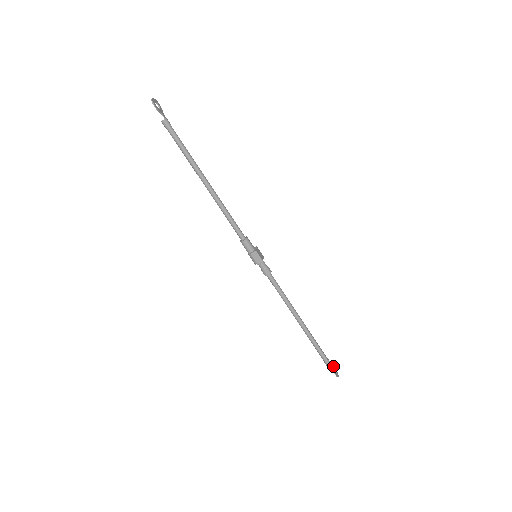
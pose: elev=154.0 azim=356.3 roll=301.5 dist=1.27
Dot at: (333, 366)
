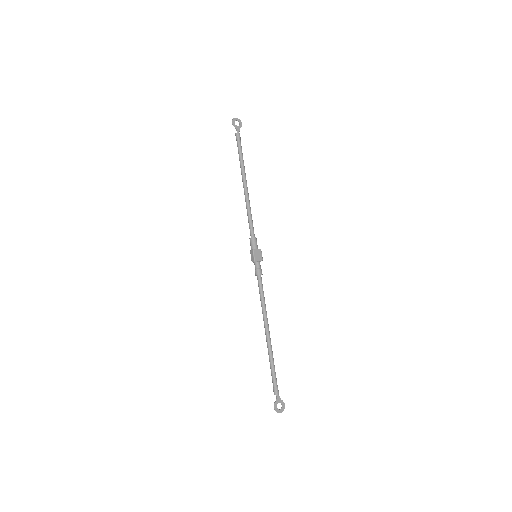
Dot at: (281, 400)
